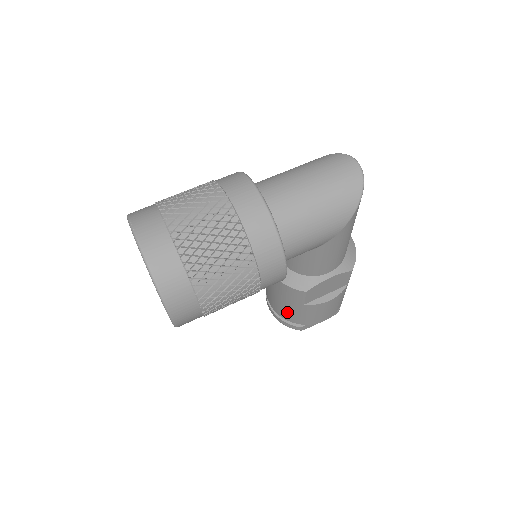
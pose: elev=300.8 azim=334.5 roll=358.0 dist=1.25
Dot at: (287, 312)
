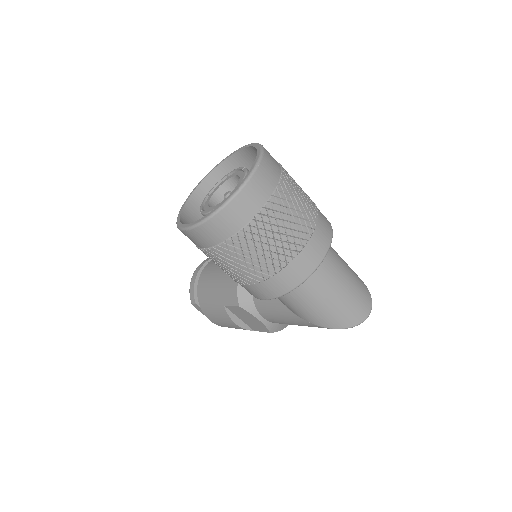
Dot at: (207, 290)
